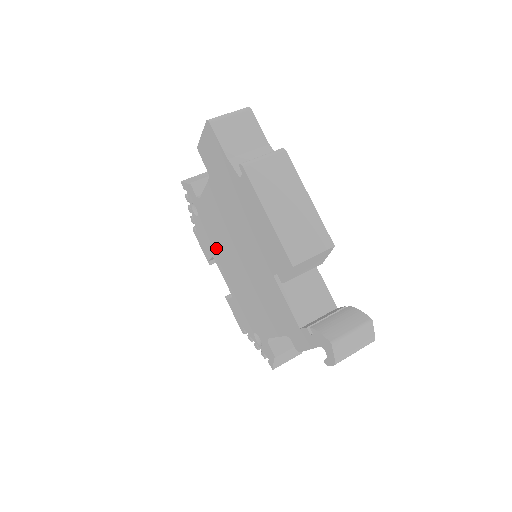
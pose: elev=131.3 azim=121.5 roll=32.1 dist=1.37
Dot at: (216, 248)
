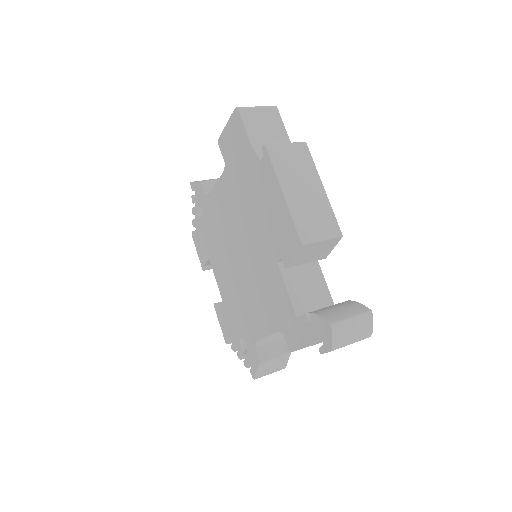
Dot at: (215, 248)
